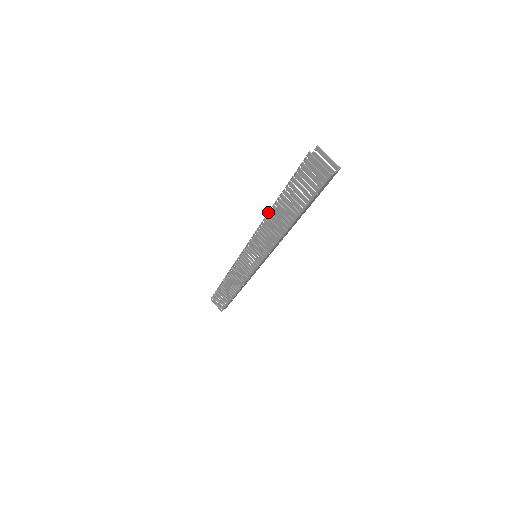
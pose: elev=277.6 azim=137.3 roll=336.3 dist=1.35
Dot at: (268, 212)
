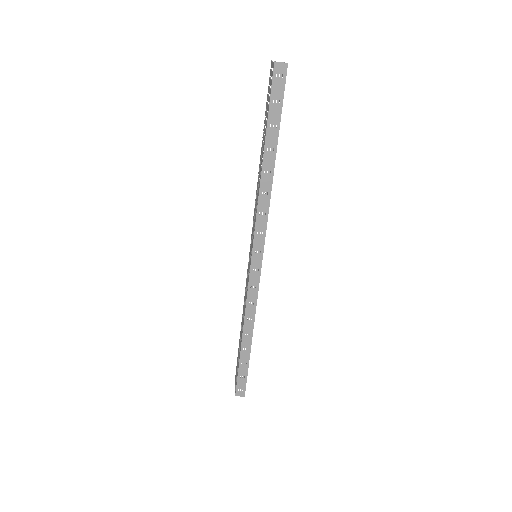
Dot at: (259, 169)
